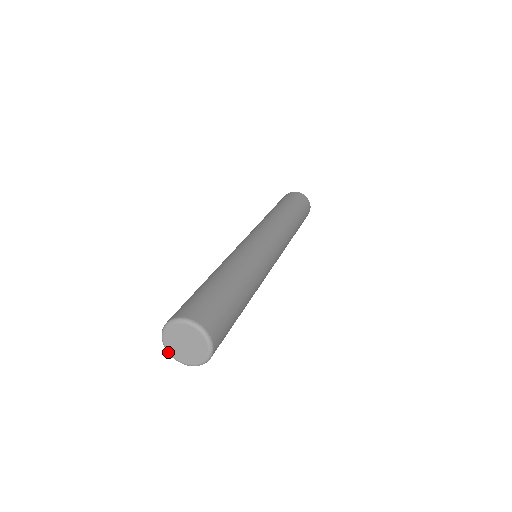
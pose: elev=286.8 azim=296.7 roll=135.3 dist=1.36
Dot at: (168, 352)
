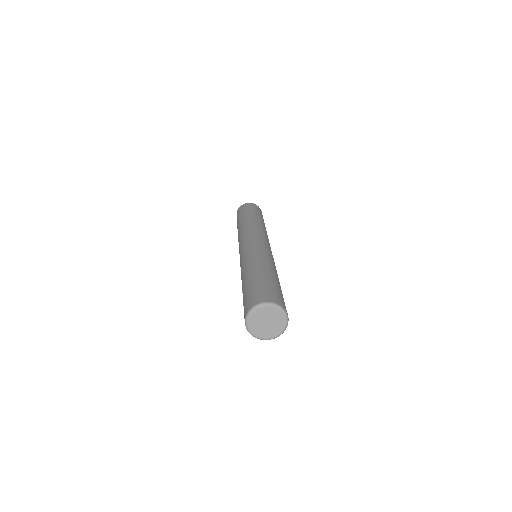
Dot at: (255, 337)
